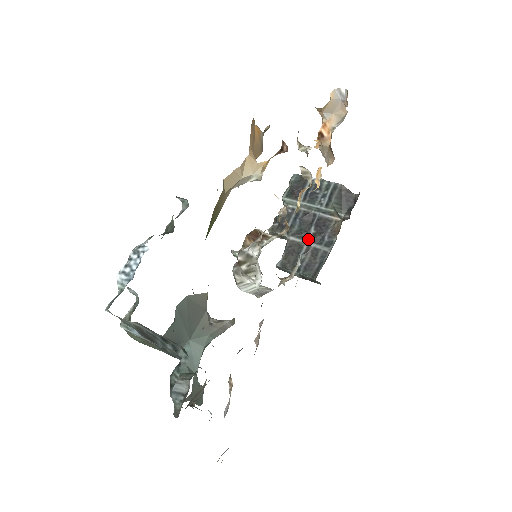
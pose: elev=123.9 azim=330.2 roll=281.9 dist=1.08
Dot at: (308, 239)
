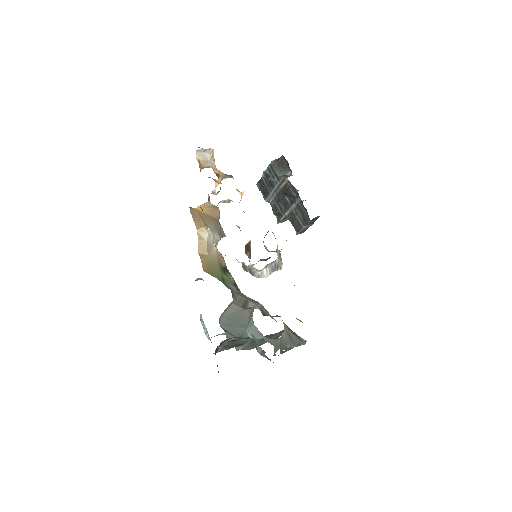
Dot at: (290, 205)
